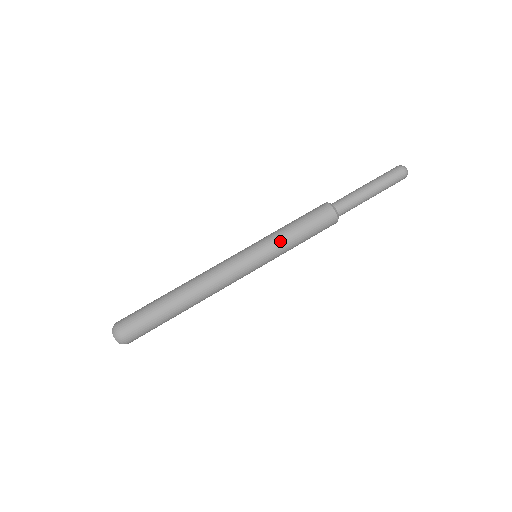
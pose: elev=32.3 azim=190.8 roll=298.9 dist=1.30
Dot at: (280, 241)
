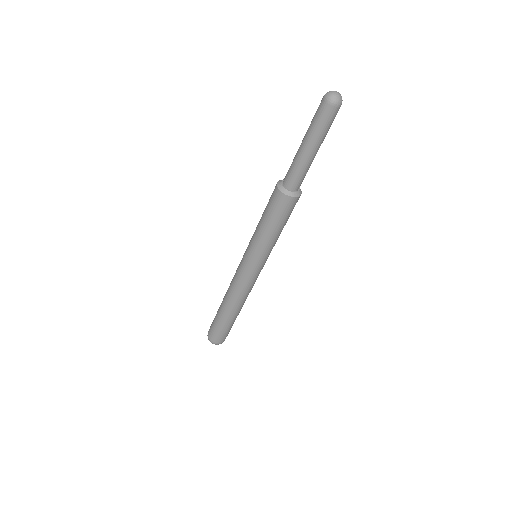
Dot at: (255, 240)
